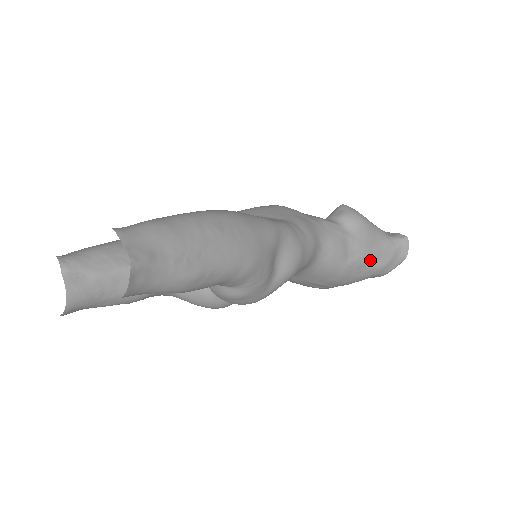
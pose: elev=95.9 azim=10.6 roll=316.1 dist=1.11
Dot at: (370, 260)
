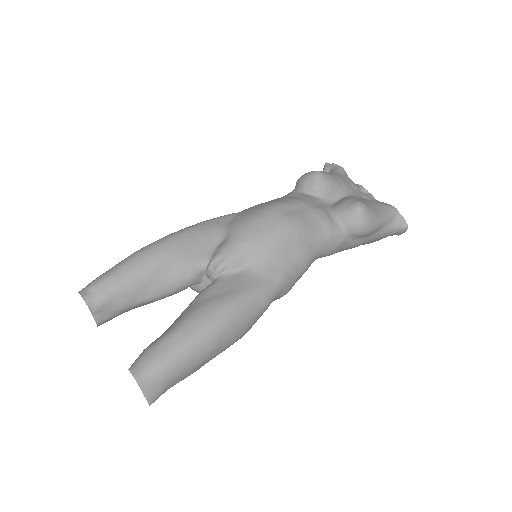
Dot at: occluded
